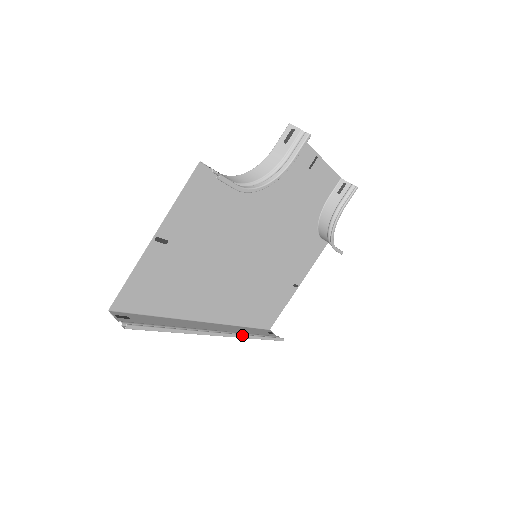
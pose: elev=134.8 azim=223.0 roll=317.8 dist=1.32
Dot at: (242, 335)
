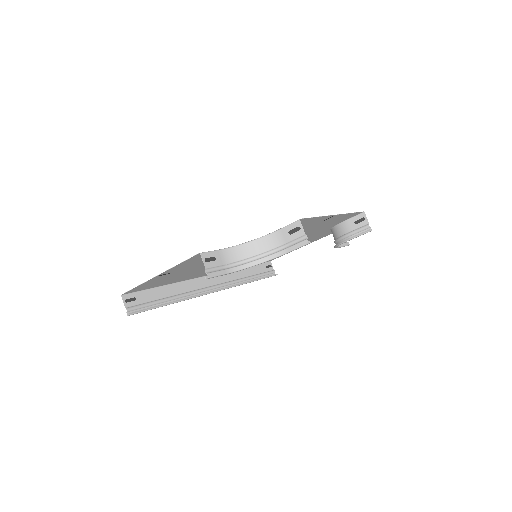
Dot at: (233, 286)
